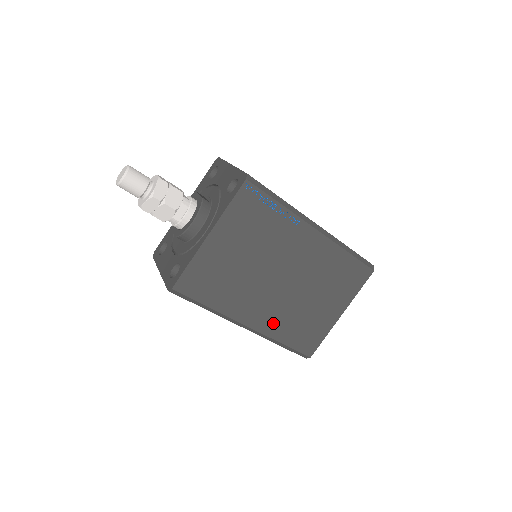
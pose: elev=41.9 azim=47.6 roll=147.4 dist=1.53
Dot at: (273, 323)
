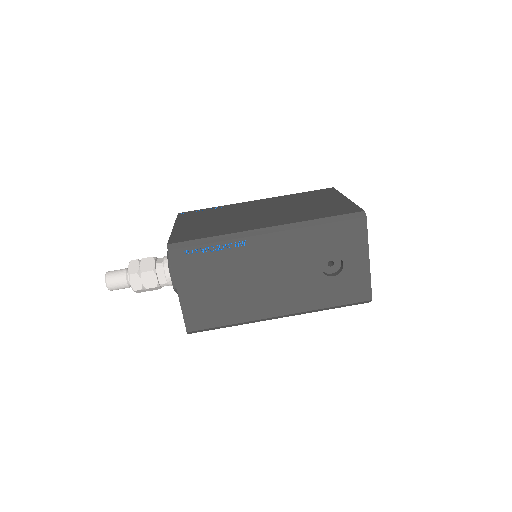
Dot at: (288, 220)
